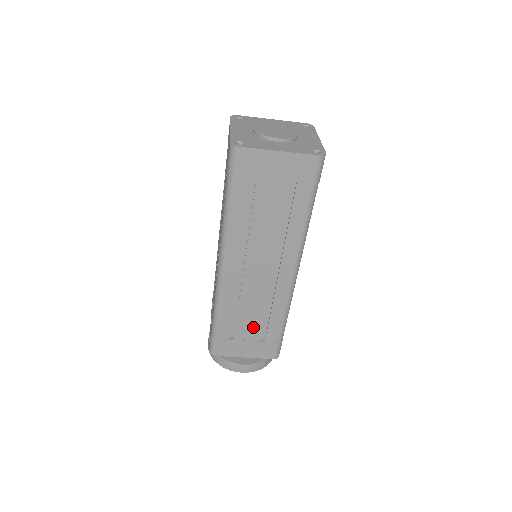
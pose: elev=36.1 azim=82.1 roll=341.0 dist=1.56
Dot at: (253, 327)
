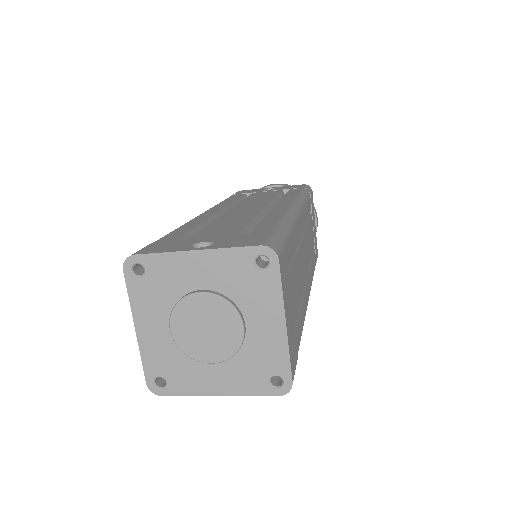
Dot at: occluded
